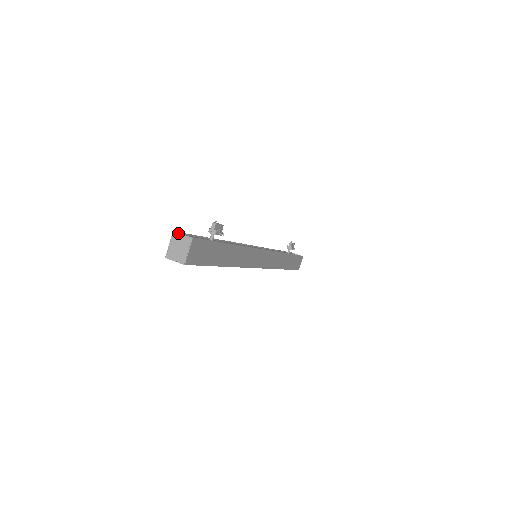
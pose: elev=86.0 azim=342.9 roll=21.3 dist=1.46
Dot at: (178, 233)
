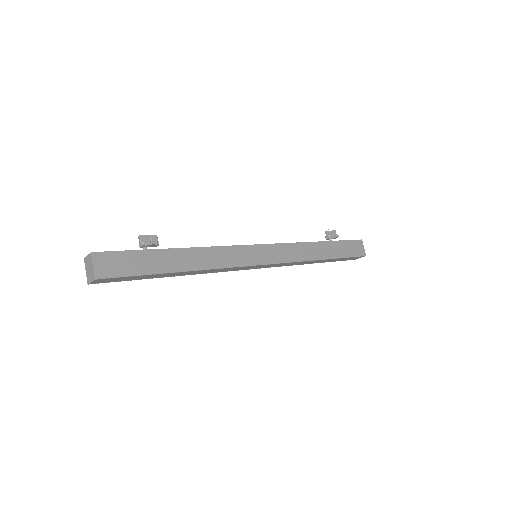
Dot at: (86, 257)
